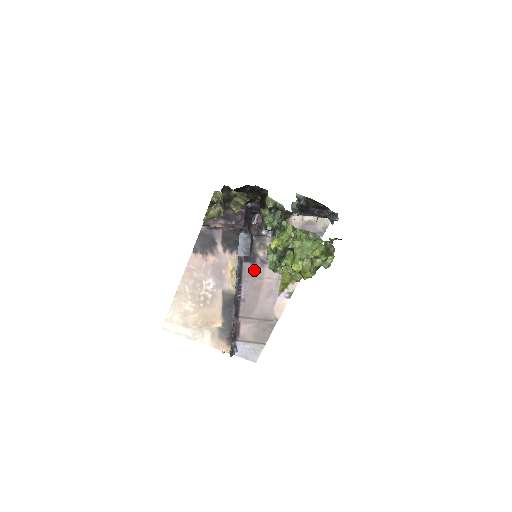
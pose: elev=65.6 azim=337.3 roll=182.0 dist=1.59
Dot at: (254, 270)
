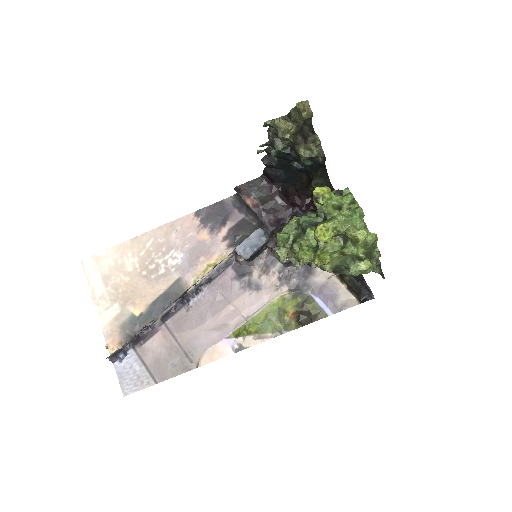
Dot at: (232, 285)
